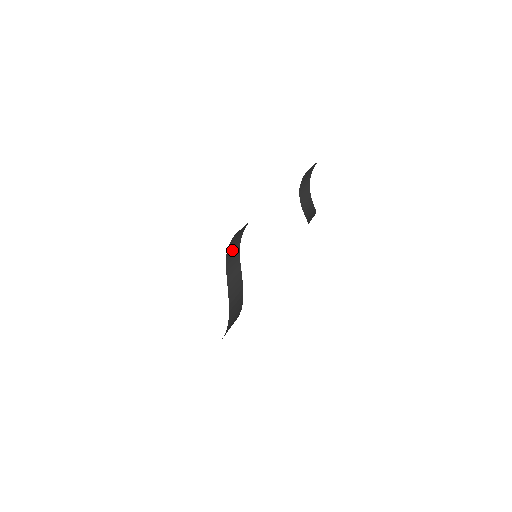
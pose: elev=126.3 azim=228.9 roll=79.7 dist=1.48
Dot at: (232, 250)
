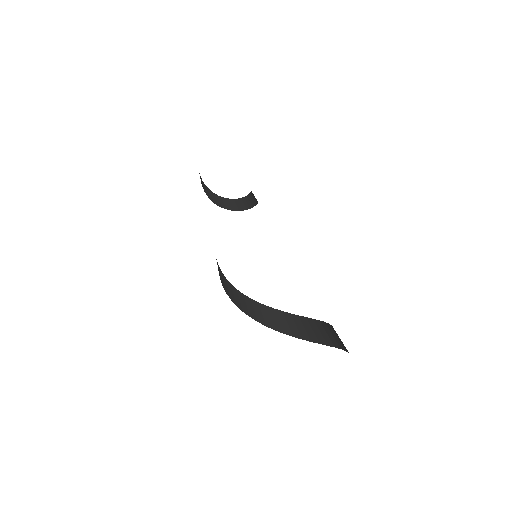
Dot at: (221, 279)
